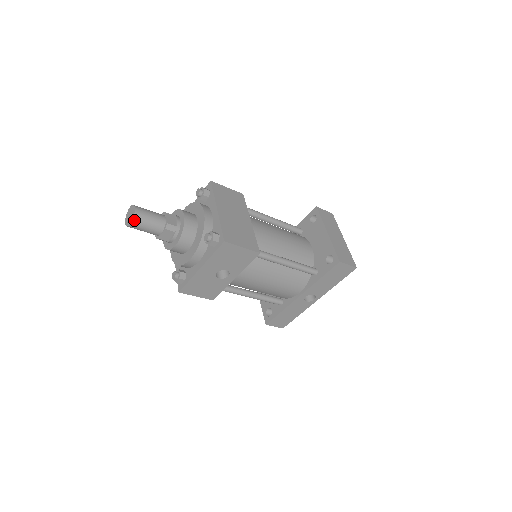
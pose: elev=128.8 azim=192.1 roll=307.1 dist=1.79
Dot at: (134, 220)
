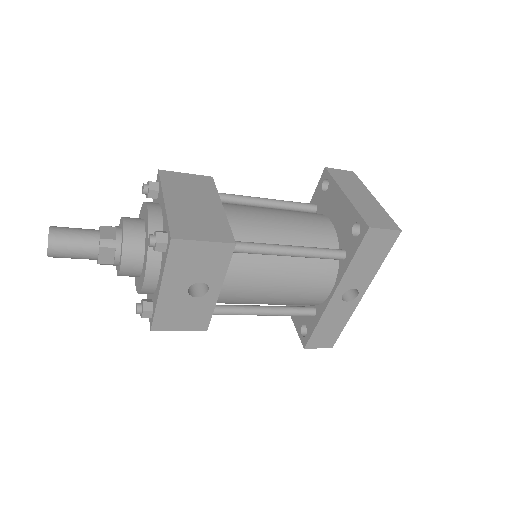
Dot at: (50, 245)
